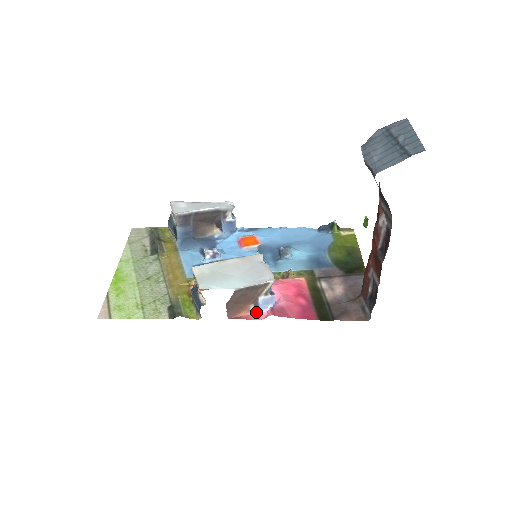
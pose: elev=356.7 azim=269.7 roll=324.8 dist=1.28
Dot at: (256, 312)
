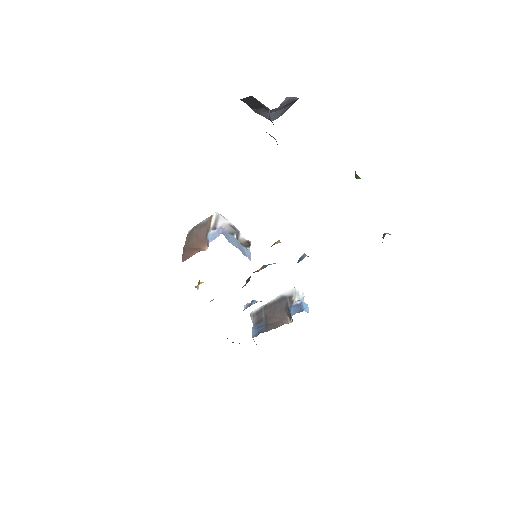
Dot at: occluded
